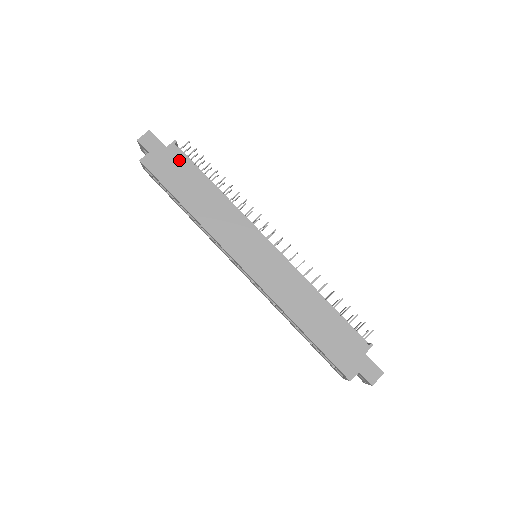
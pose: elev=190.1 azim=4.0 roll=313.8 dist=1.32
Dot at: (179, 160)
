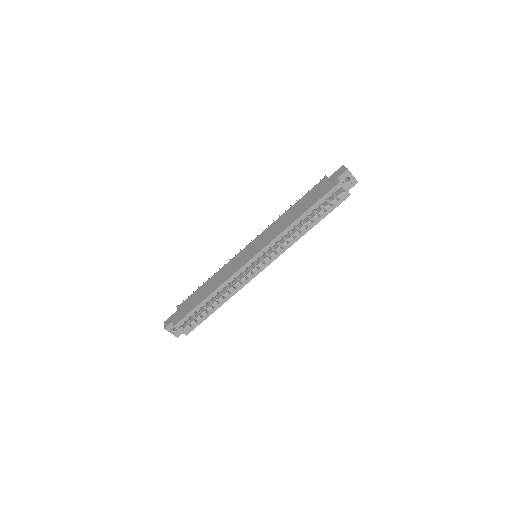
Dot at: (186, 303)
